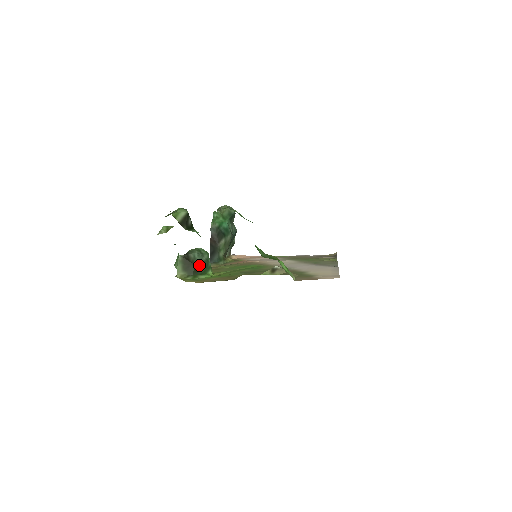
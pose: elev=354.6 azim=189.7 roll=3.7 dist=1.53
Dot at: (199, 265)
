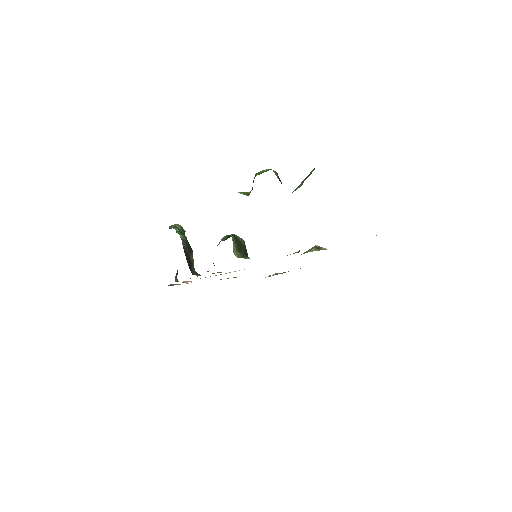
Dot at: (245, 248)
